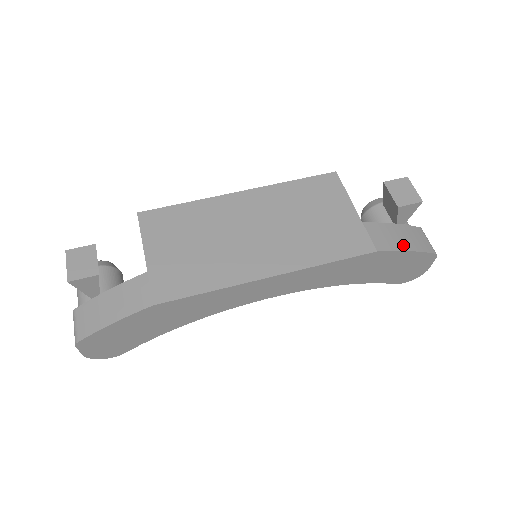
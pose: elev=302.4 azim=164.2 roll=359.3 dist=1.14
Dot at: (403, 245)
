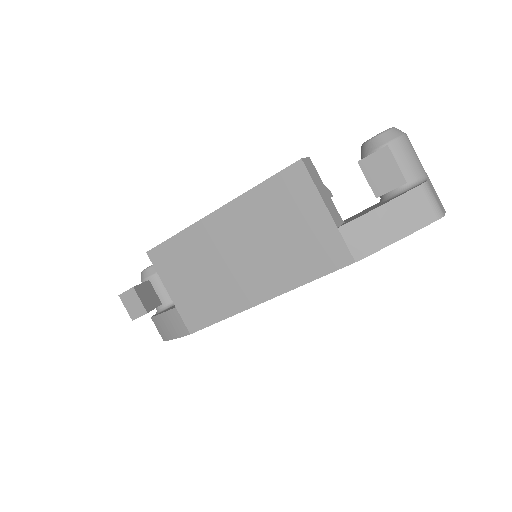
Dot at: (389, 236)
